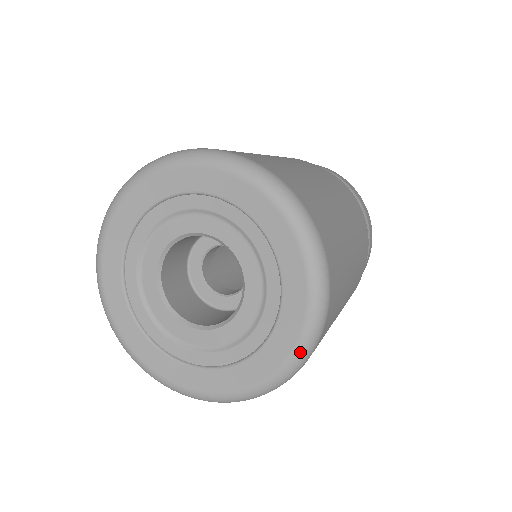
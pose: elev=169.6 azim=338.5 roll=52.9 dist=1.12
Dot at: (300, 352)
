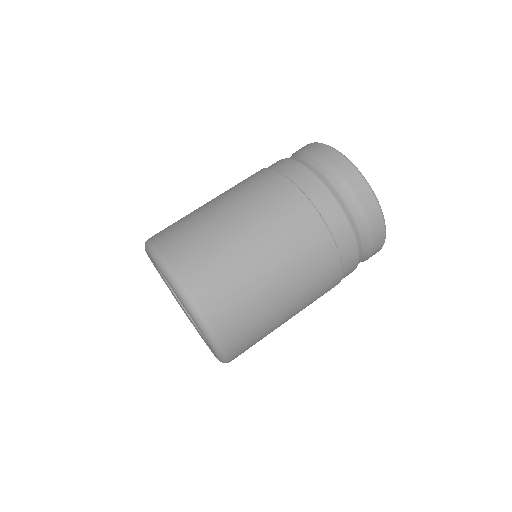
Dot at: occluded
